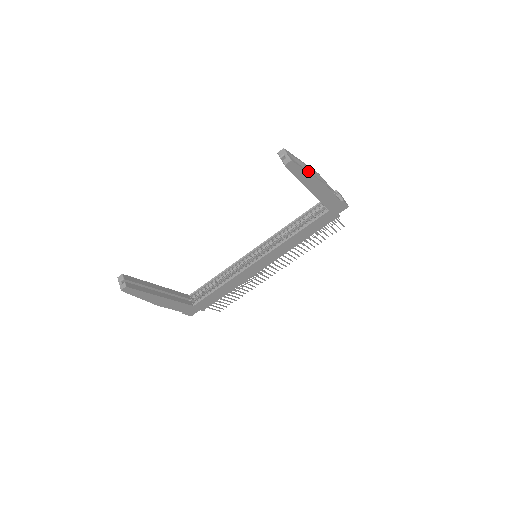
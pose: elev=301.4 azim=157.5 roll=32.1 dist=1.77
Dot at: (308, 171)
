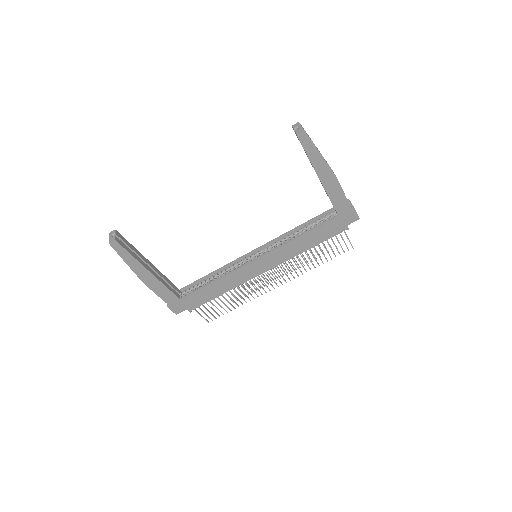
Dot at: occluded
